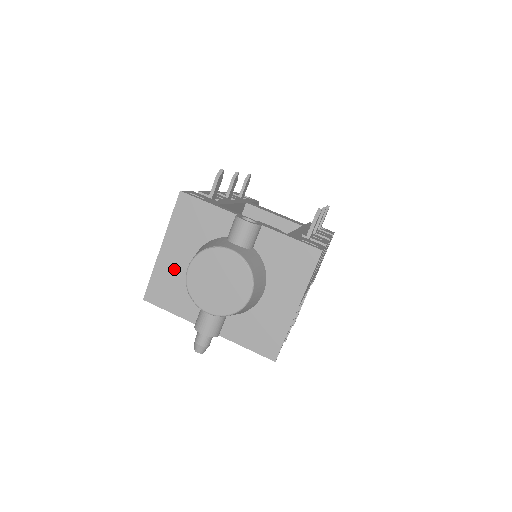
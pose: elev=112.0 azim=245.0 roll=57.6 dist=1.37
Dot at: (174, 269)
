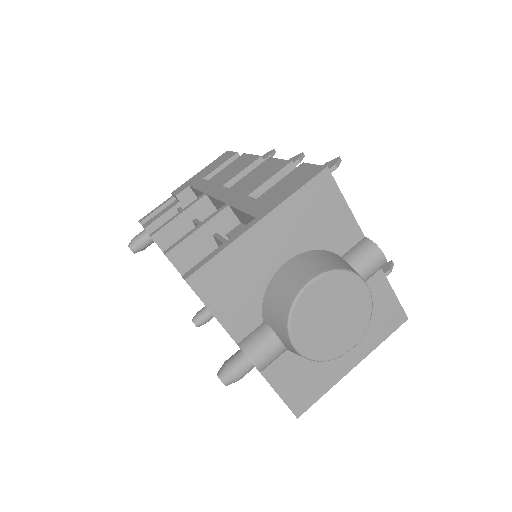
Dot at: (256, 260)
